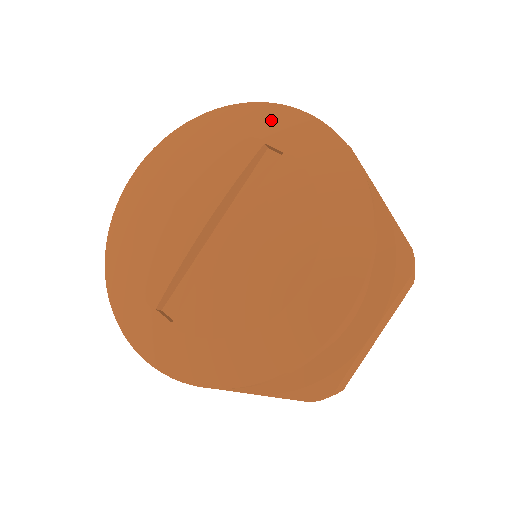
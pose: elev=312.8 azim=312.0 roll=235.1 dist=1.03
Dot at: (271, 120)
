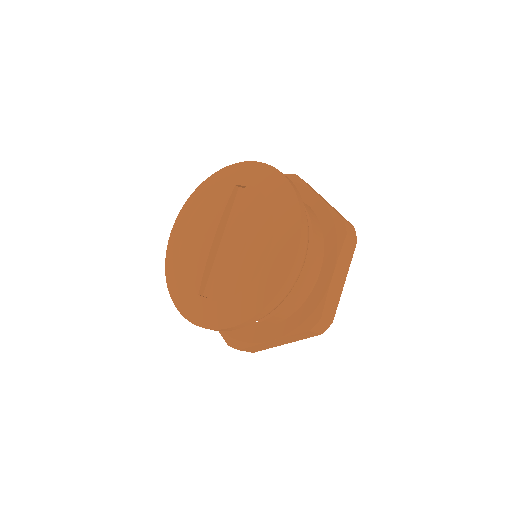
Dot at: (237, 172)
